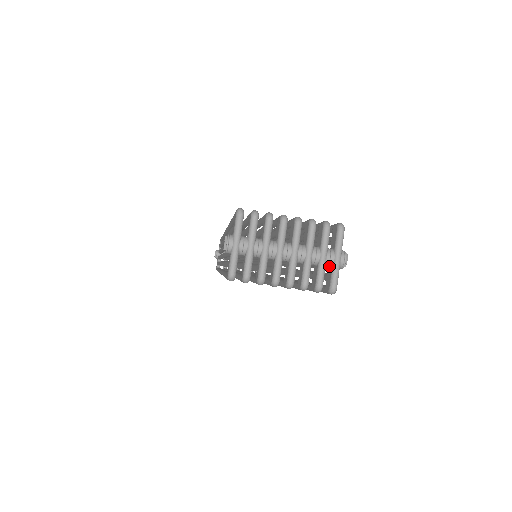
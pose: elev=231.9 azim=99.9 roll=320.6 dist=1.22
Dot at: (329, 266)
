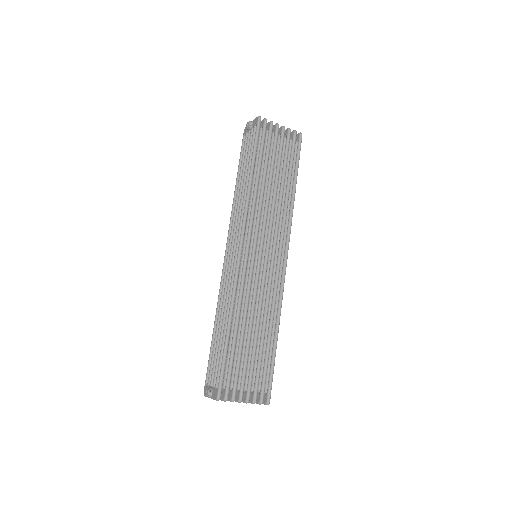
Dot at: occluded
